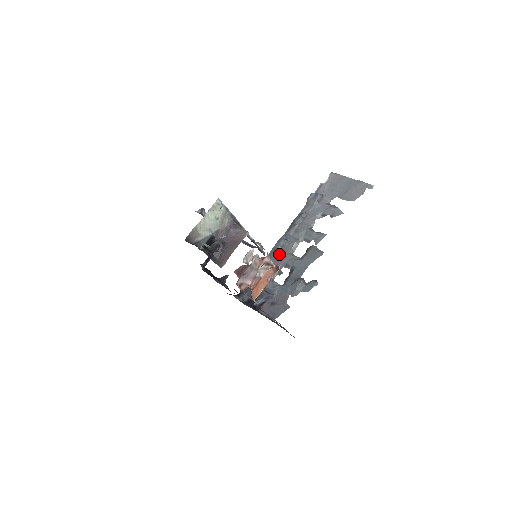
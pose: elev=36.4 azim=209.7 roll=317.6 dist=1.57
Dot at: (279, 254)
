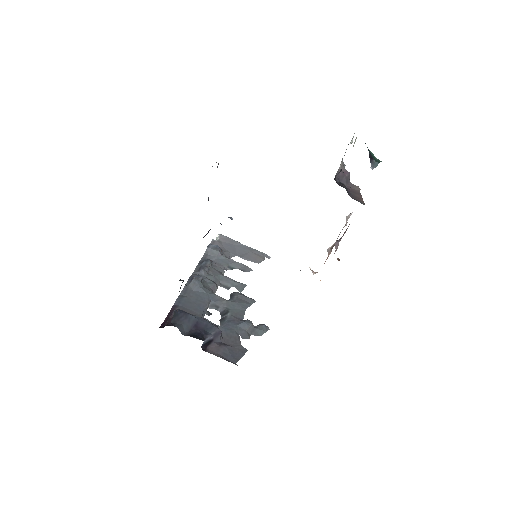
Dot at: (201, 291)
